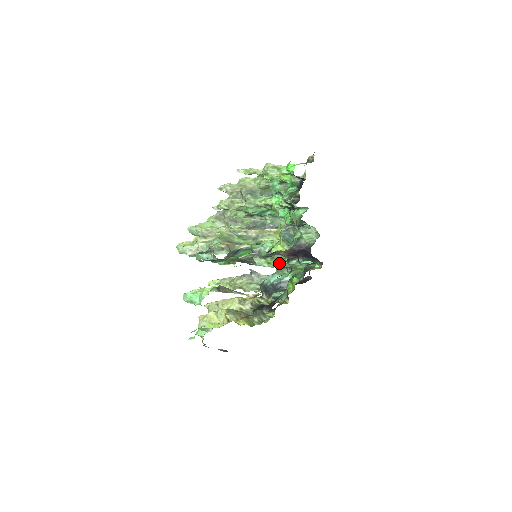
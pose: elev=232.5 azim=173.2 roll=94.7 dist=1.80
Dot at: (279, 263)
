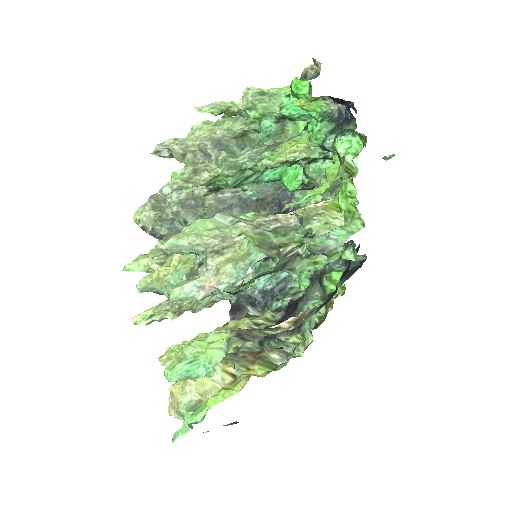
Dot at: (331, 258)
